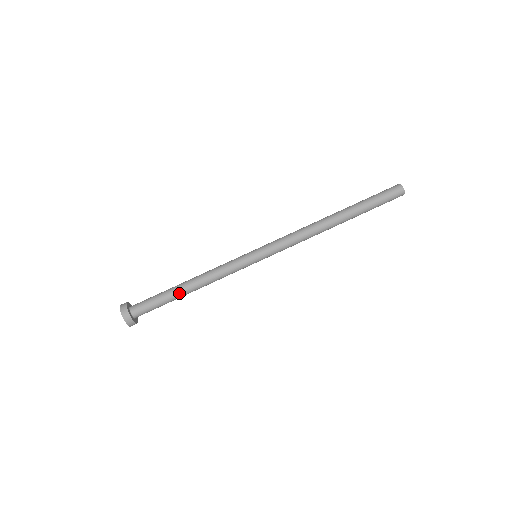
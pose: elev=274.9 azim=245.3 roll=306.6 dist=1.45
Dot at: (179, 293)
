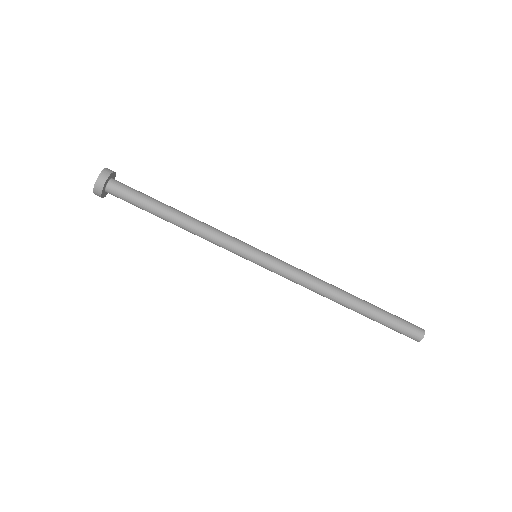
Dot at: (164, 212)
